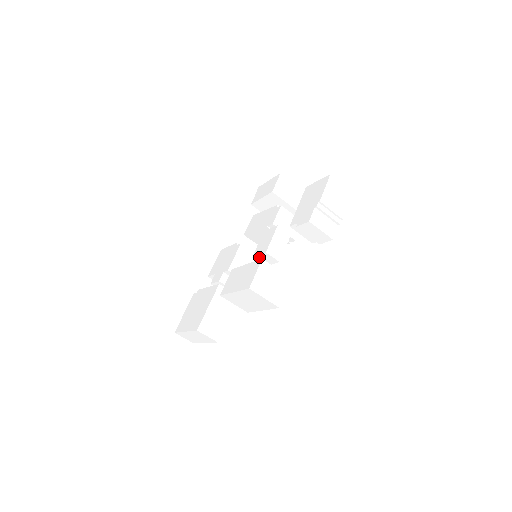
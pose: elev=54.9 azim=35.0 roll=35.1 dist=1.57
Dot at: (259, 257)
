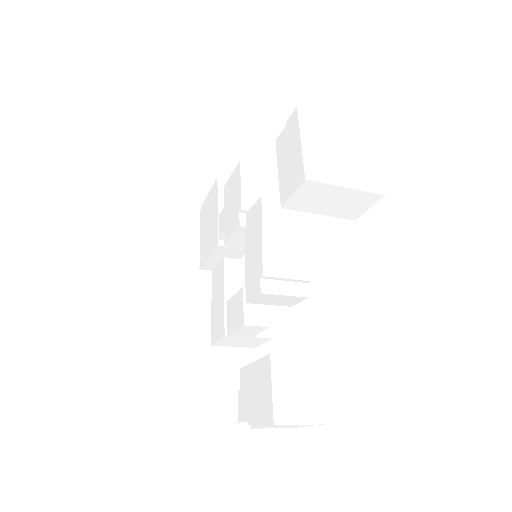
Dot at: occluded
